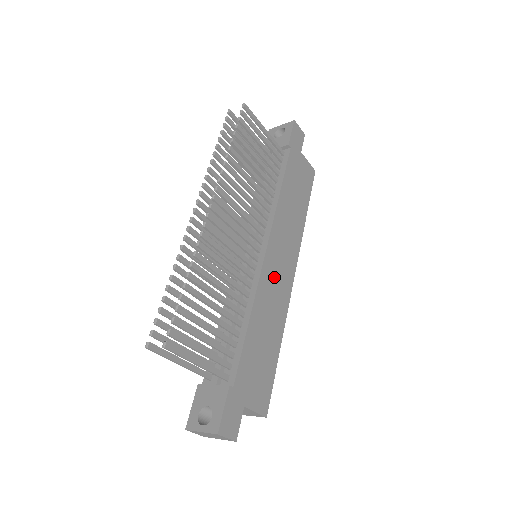
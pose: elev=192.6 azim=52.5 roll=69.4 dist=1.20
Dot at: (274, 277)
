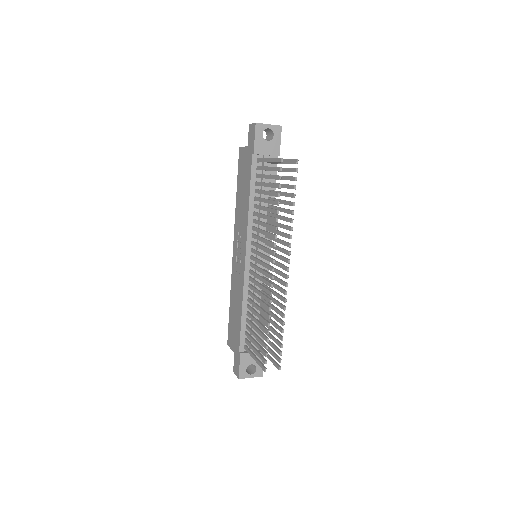
Dot at: occluded
